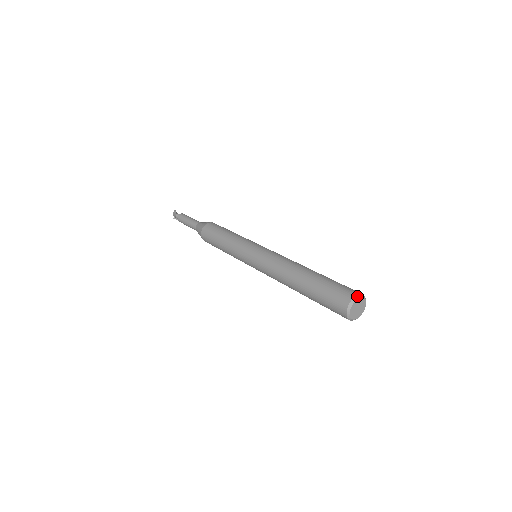
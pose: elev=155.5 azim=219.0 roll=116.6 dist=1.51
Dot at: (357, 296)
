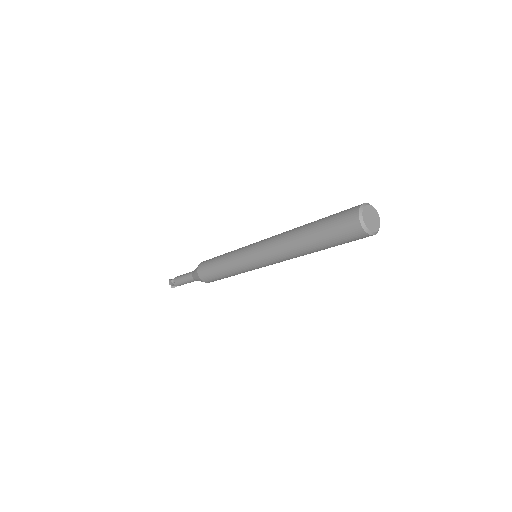
Dot at: (363, 205)
